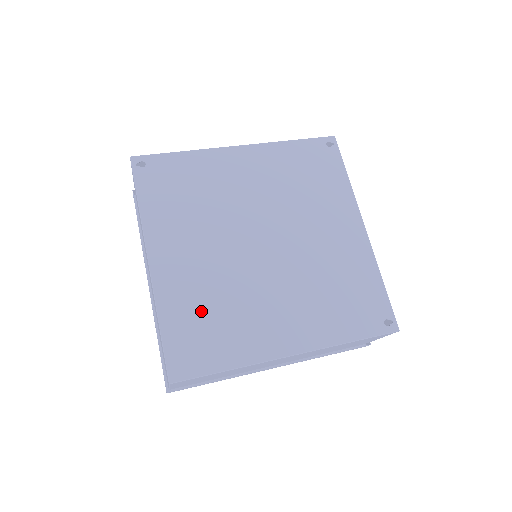
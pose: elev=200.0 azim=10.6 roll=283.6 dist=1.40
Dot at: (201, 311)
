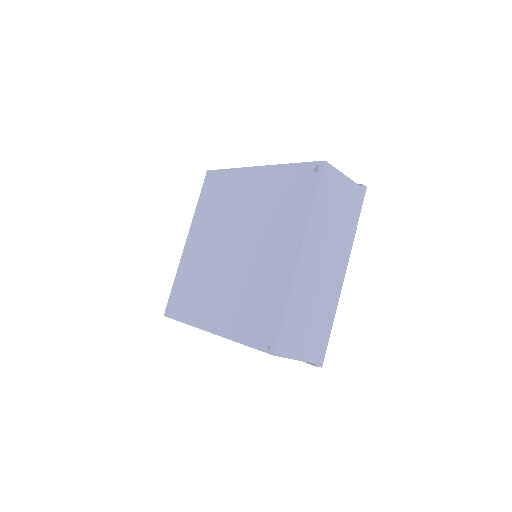
Dot at: (248, 311)
